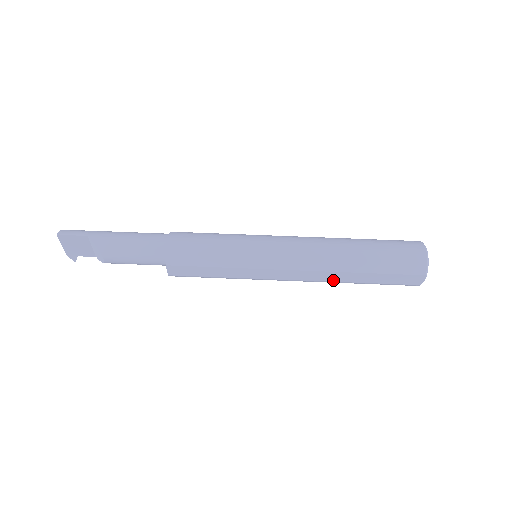
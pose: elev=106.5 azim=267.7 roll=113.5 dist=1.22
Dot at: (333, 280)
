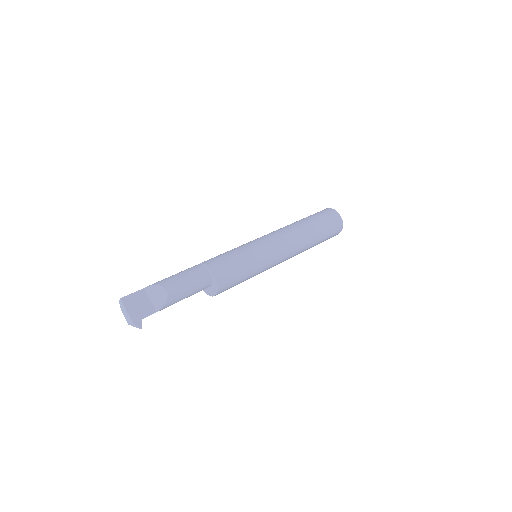
Dot at: (304, 236)
